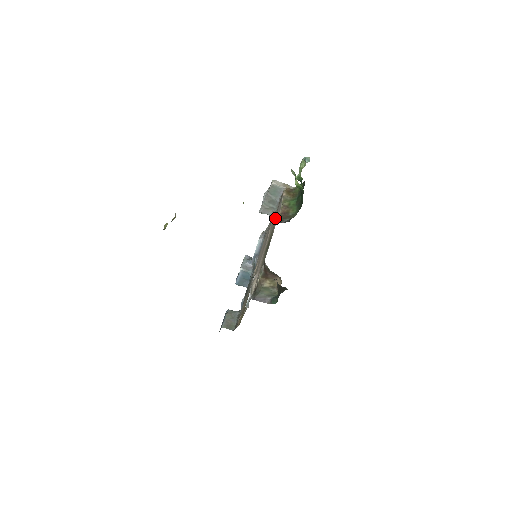
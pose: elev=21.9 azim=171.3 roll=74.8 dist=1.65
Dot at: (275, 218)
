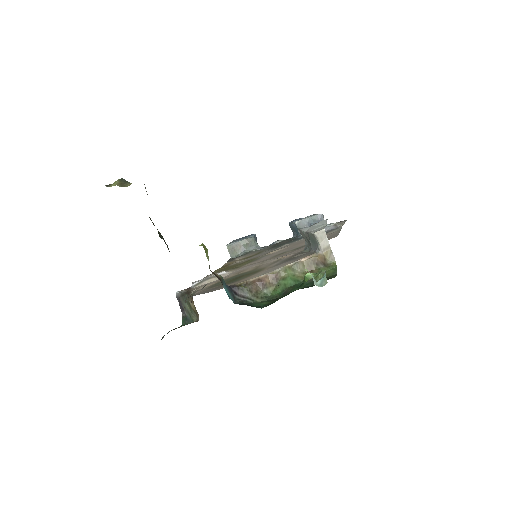
Dot at: (277, 264)
